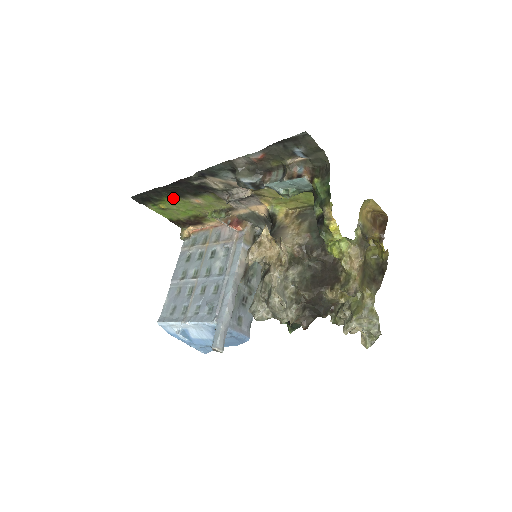
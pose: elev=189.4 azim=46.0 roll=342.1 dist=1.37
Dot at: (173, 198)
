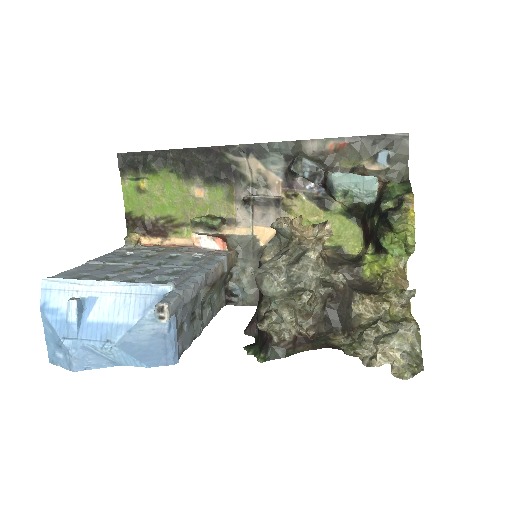
Dot at: (173, 176)
